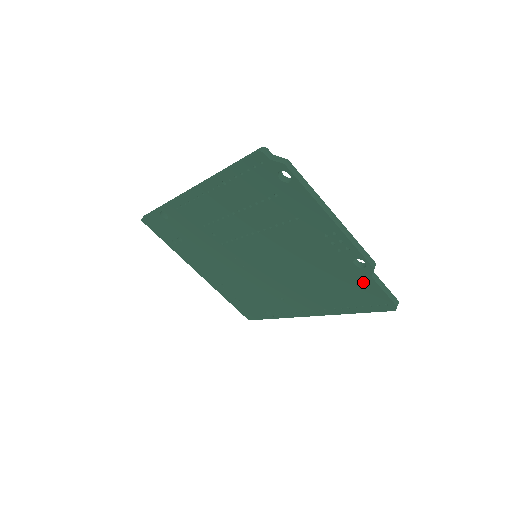
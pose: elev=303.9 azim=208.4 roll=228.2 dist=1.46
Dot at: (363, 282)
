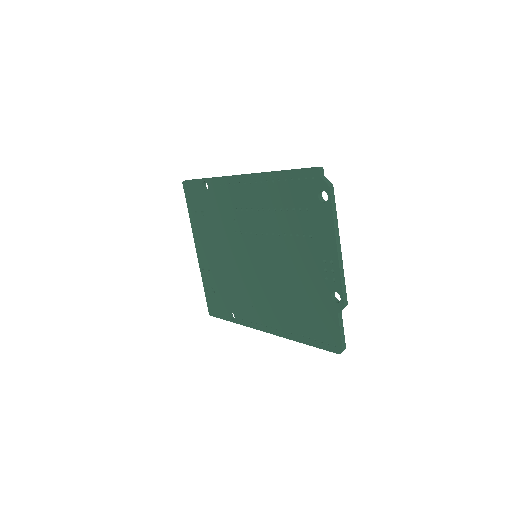
Dot at: (329, 316)
